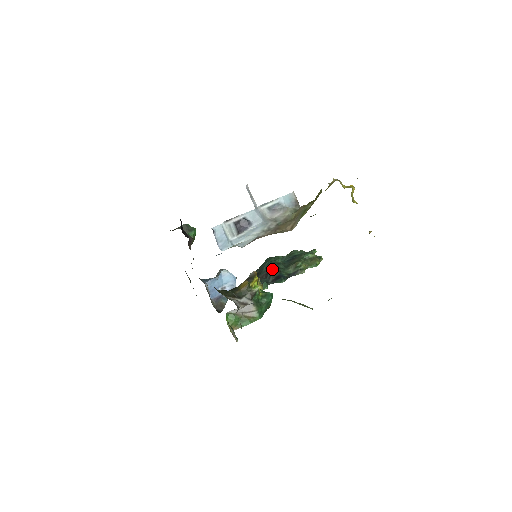
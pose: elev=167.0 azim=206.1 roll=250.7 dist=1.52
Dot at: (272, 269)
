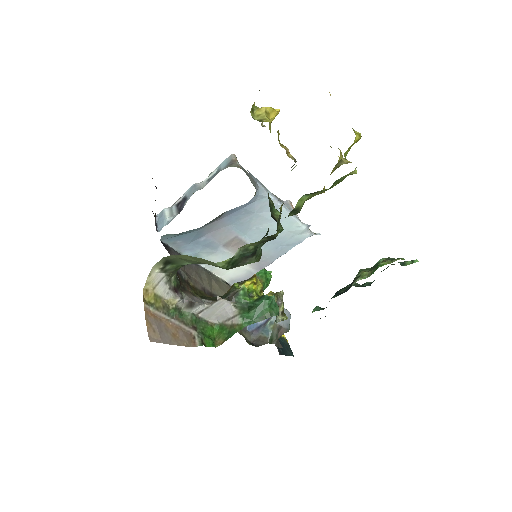
Dot at: occluded
